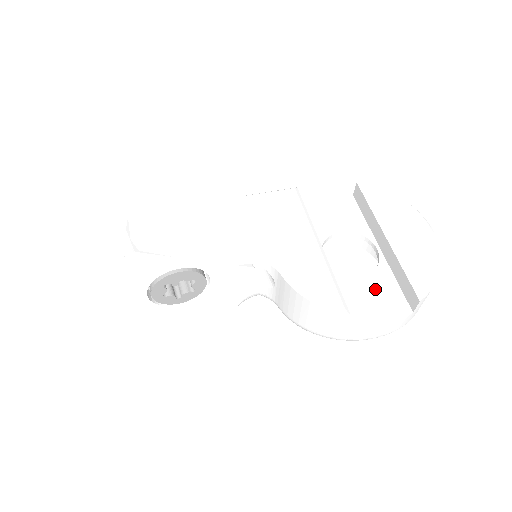
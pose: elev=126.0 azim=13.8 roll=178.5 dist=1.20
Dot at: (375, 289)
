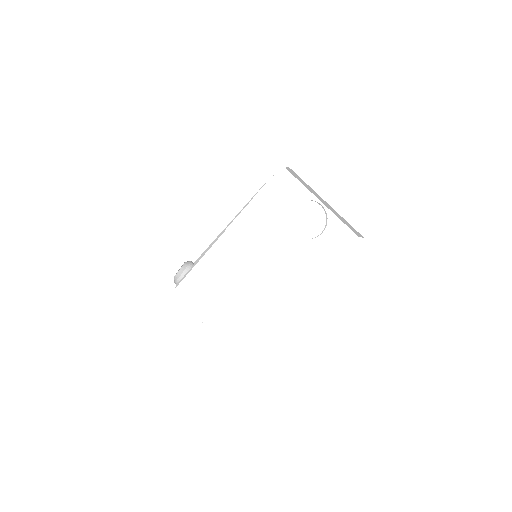
Dot at: (334, 236)
